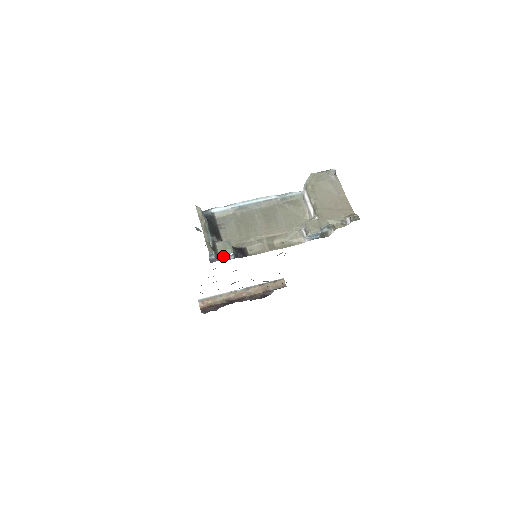
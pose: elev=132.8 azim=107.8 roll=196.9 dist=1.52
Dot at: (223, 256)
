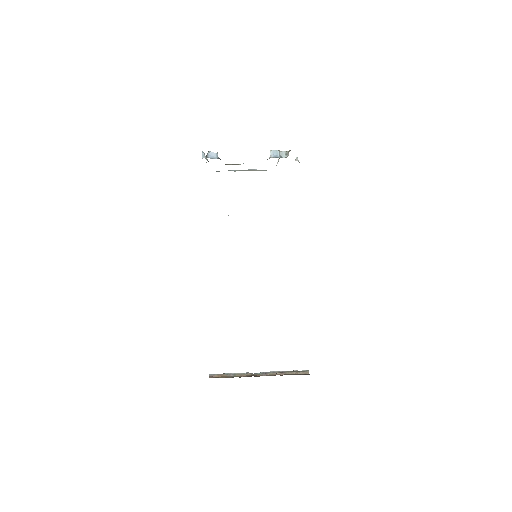
Dot at: (210, 153)
